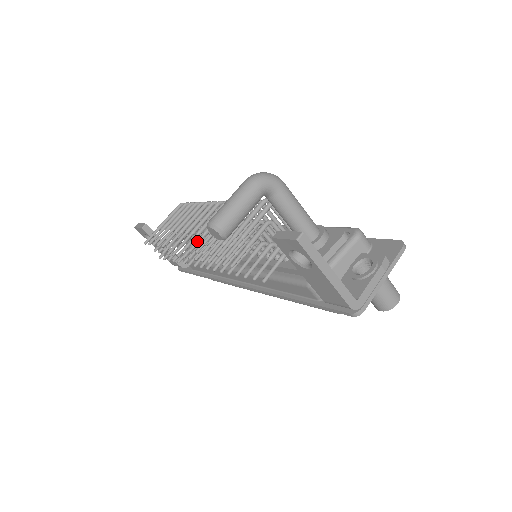
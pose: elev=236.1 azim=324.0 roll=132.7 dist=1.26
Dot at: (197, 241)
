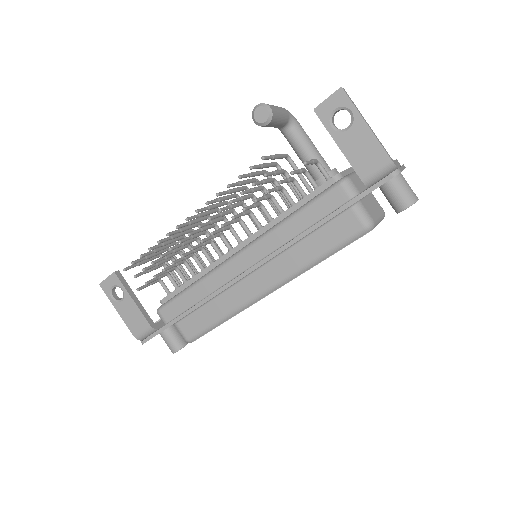
Dot at: (212, 200)
